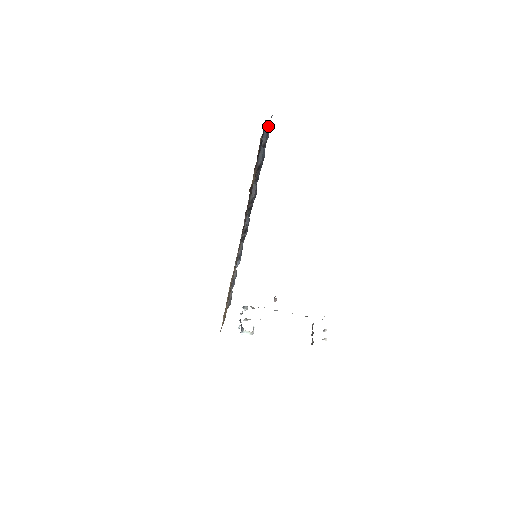
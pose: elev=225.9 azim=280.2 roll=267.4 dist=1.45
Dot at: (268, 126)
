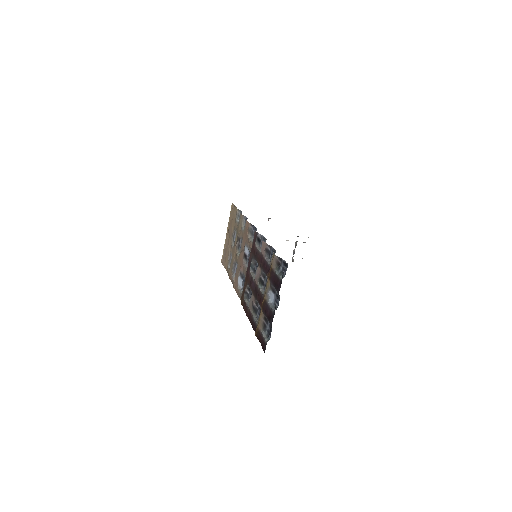
Dot at: (281, 261)
